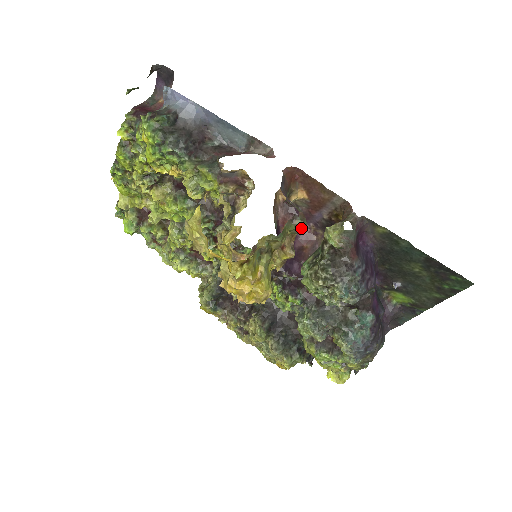
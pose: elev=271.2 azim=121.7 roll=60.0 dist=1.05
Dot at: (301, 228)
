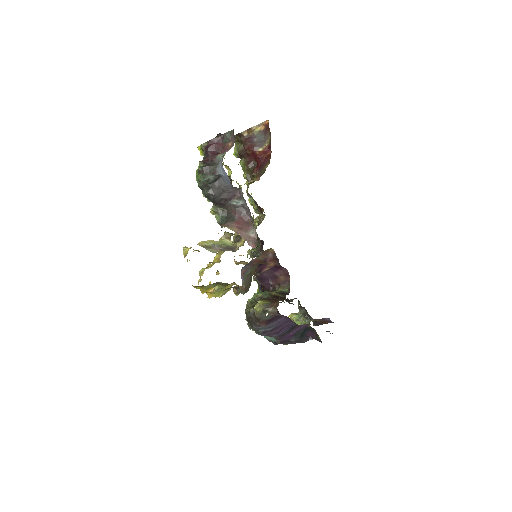
Dot at: (242, 292)
